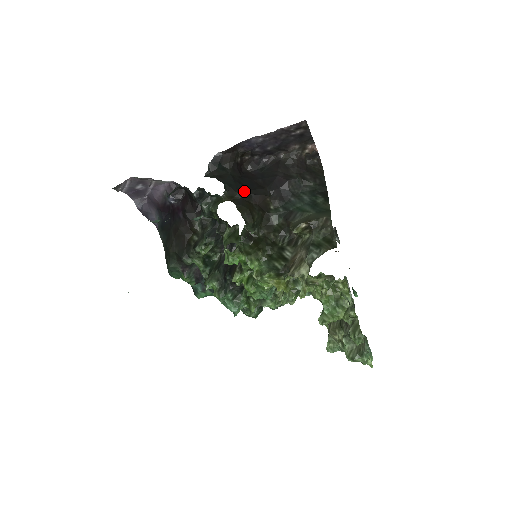
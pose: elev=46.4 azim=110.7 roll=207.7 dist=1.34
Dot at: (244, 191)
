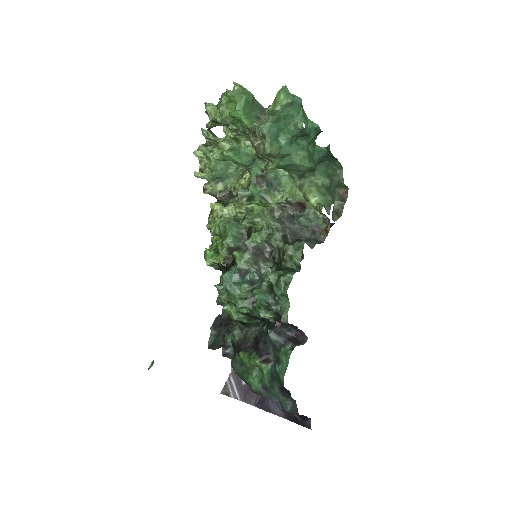
Dot at: occluded
